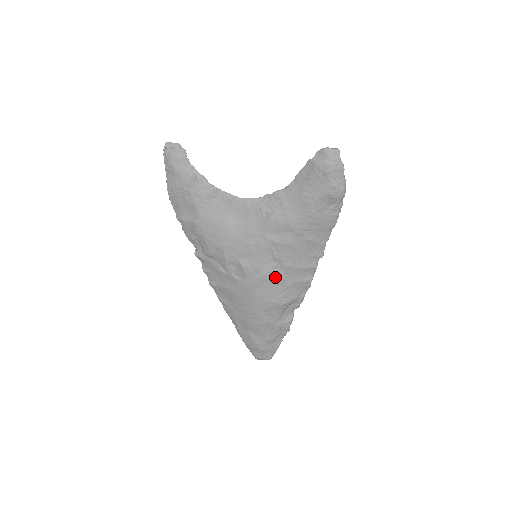
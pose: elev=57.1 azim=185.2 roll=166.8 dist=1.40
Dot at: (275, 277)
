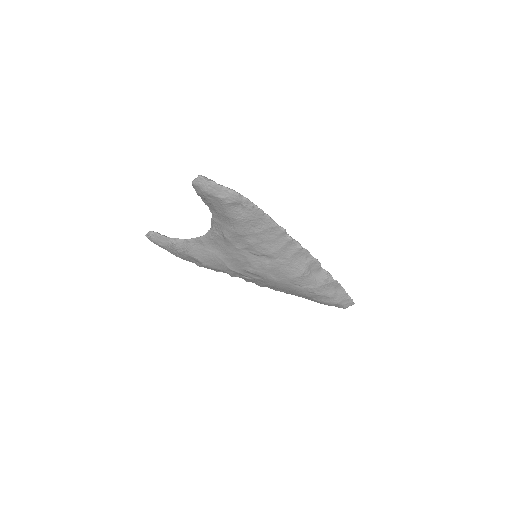
Dot at: (273, 265)
